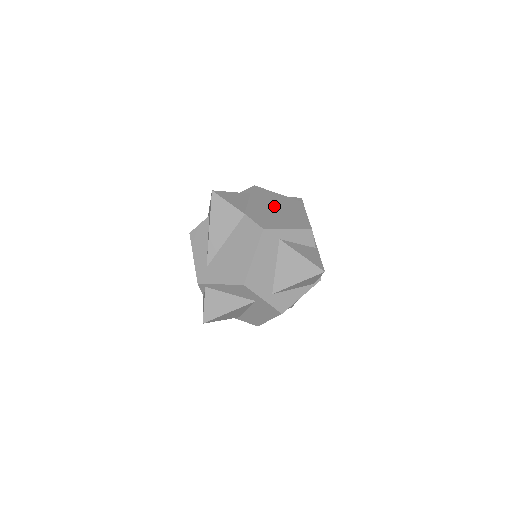
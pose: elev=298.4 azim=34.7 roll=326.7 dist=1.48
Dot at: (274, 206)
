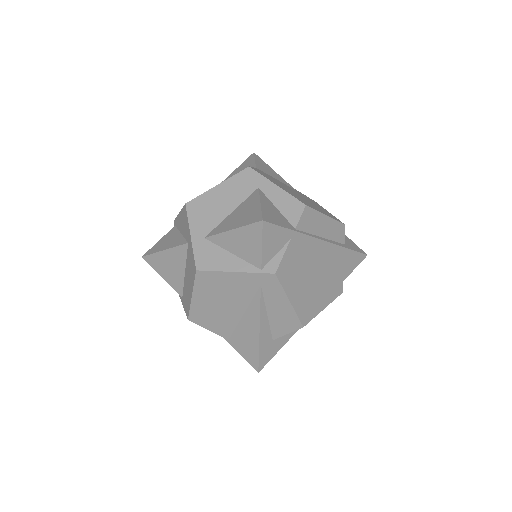
Dot at: (301, 196)
